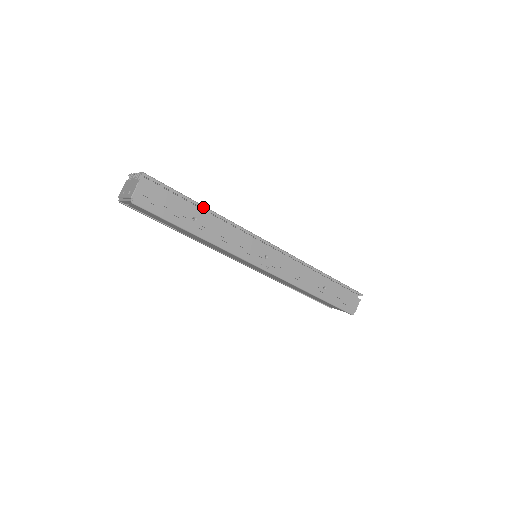
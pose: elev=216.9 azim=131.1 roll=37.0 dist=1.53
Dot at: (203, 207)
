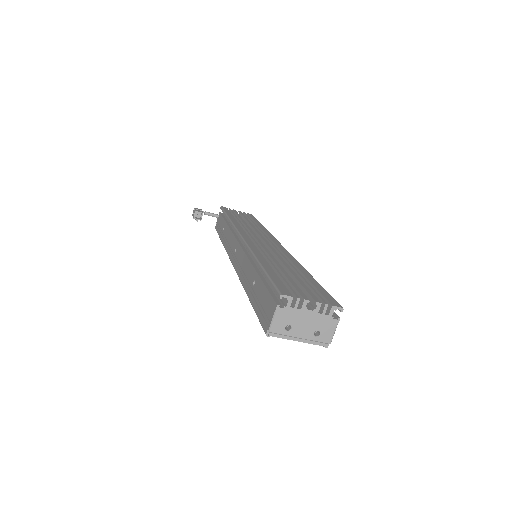
Dot at: occluded
